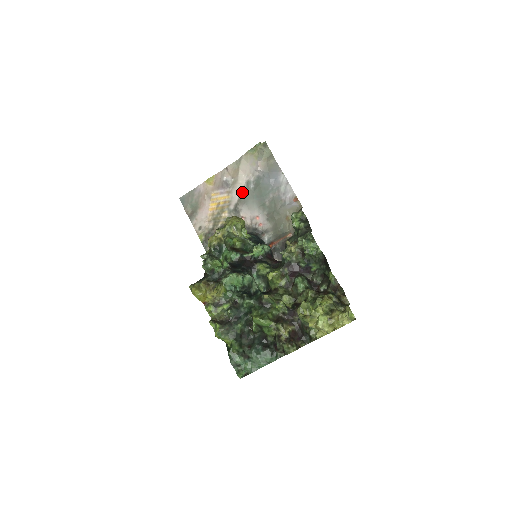
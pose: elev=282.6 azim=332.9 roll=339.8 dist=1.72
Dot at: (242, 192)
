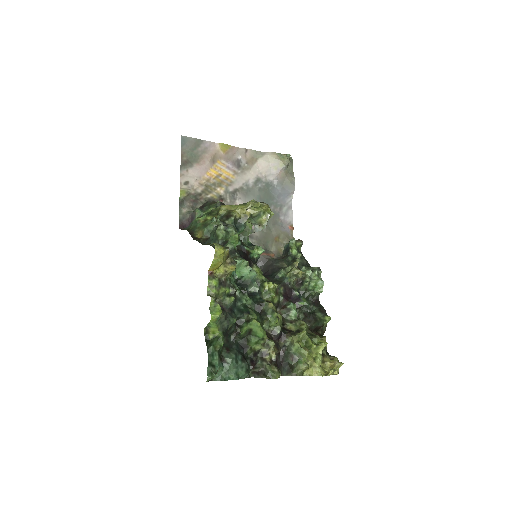
Dot at: (248, 183)
